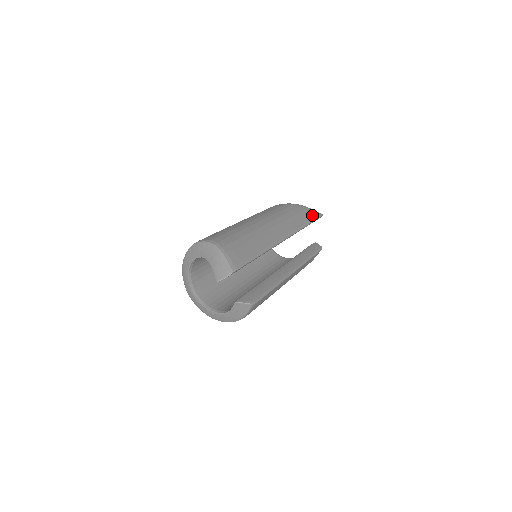
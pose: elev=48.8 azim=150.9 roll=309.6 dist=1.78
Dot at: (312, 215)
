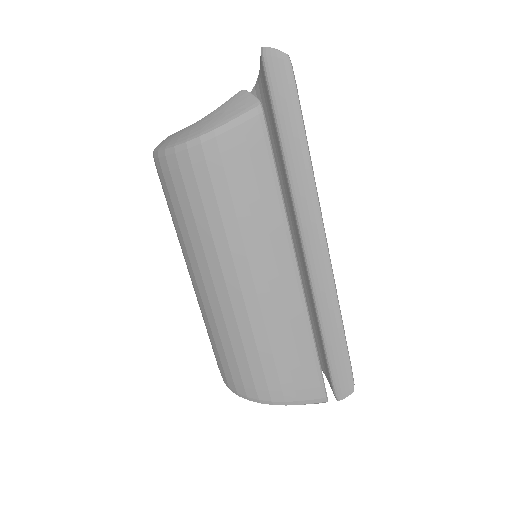
Dot at: occluded
